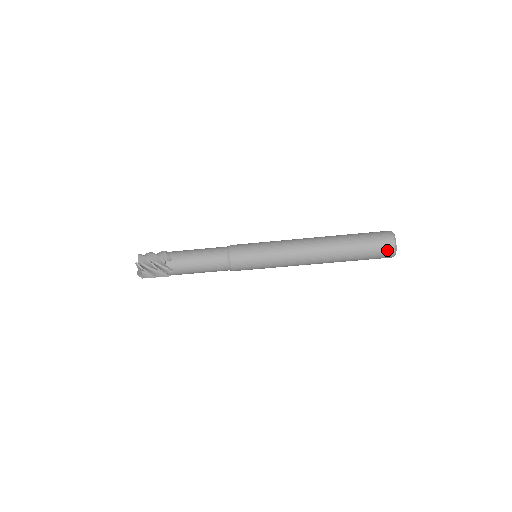
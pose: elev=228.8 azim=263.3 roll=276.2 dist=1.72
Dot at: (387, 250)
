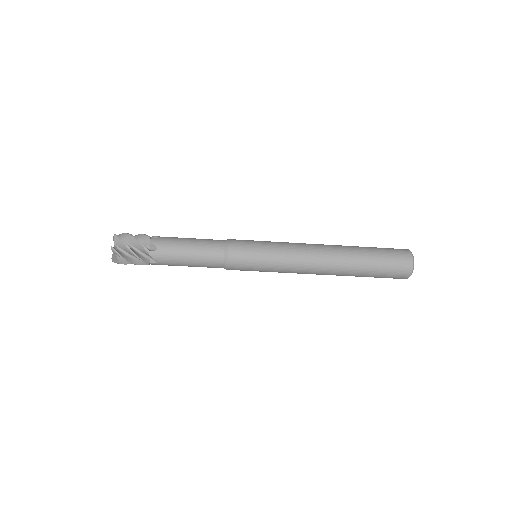
Dot at: (403, 273)
